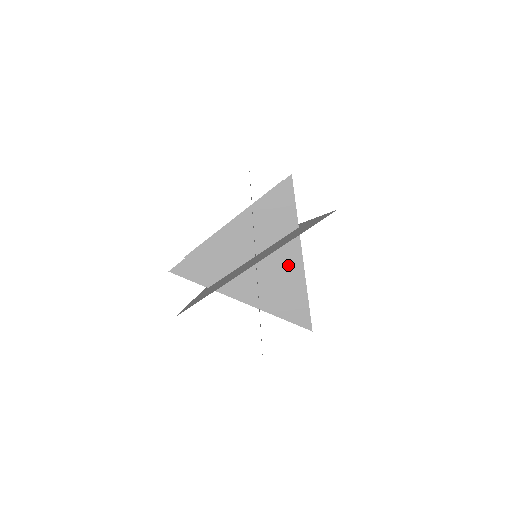
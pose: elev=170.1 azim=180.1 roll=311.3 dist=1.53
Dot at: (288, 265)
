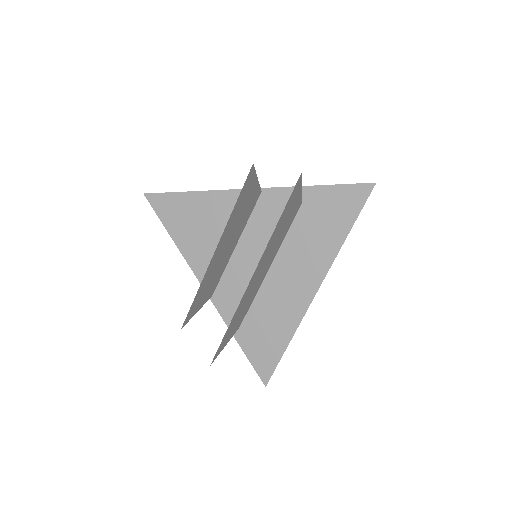
Dot at: occluded
